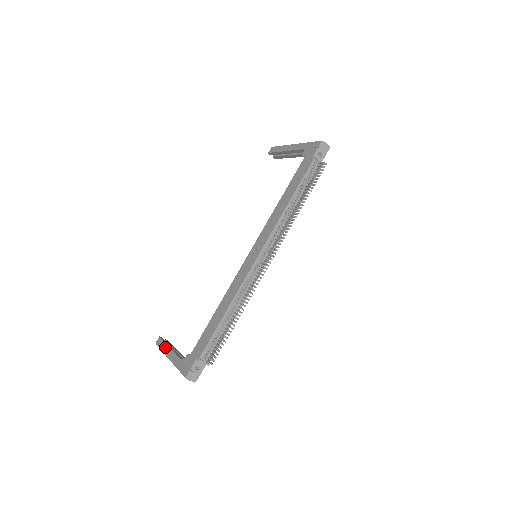
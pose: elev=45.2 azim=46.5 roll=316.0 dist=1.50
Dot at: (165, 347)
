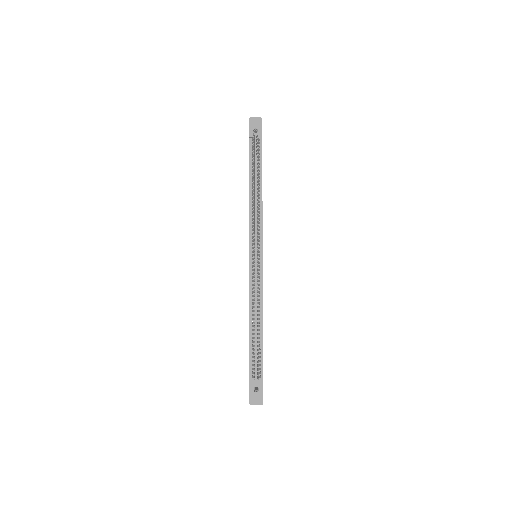
Dot at: occluded
